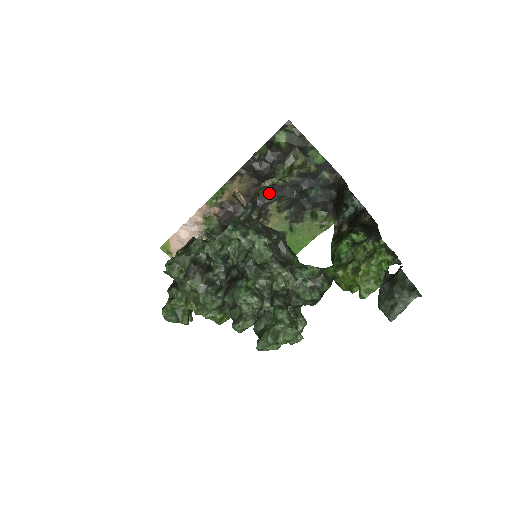
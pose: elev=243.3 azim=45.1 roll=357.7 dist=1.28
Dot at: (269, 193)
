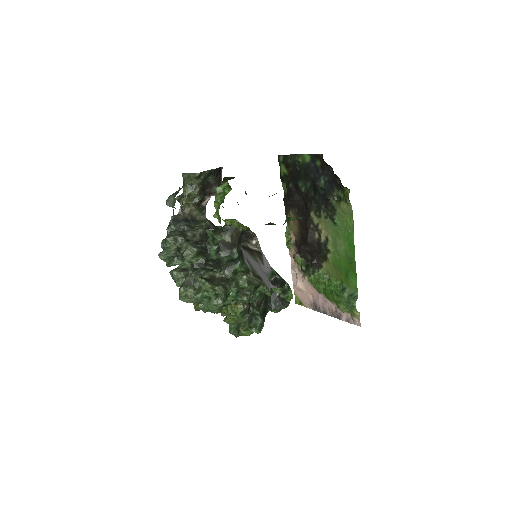
Dot at: (306, 210)
